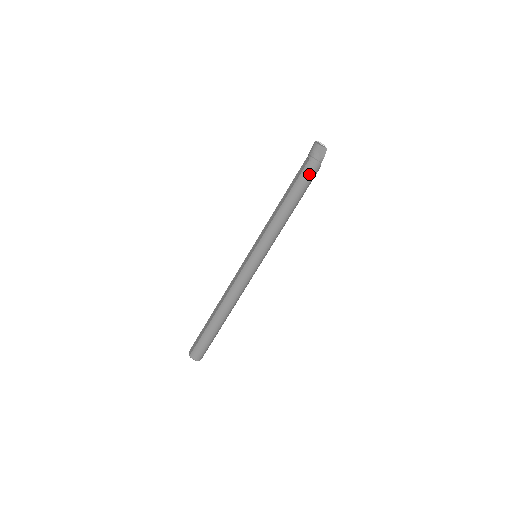
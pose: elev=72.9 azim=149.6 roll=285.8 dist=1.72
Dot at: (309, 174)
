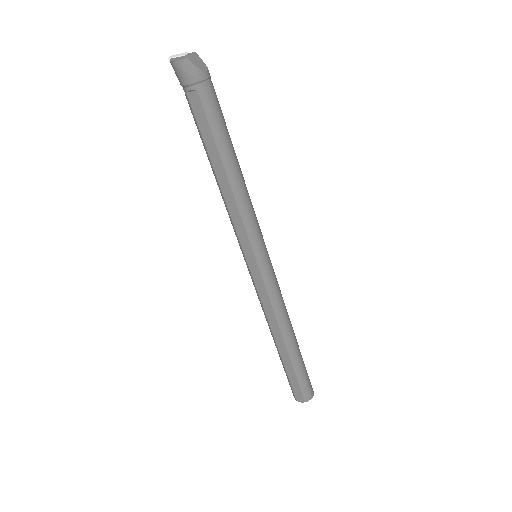
Dot at: (216, 107)
